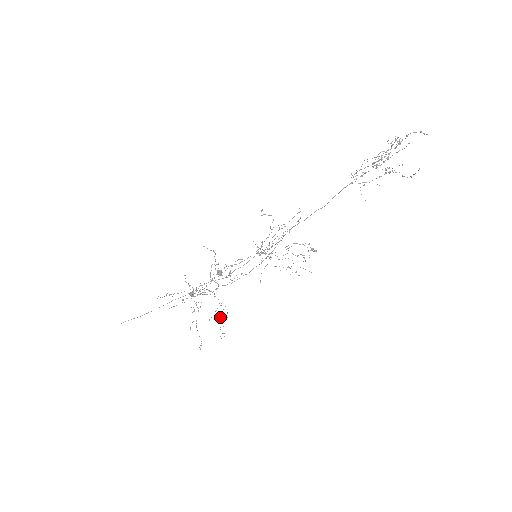
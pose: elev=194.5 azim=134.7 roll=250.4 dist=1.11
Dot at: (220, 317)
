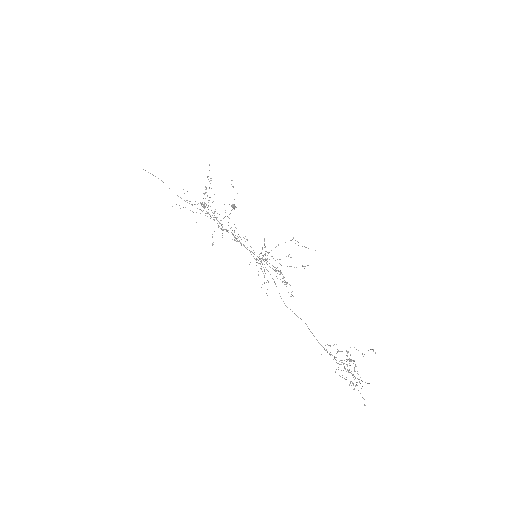
Dot at: occluded
